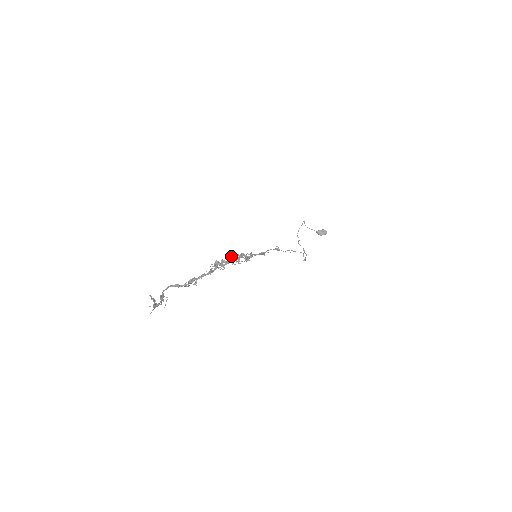
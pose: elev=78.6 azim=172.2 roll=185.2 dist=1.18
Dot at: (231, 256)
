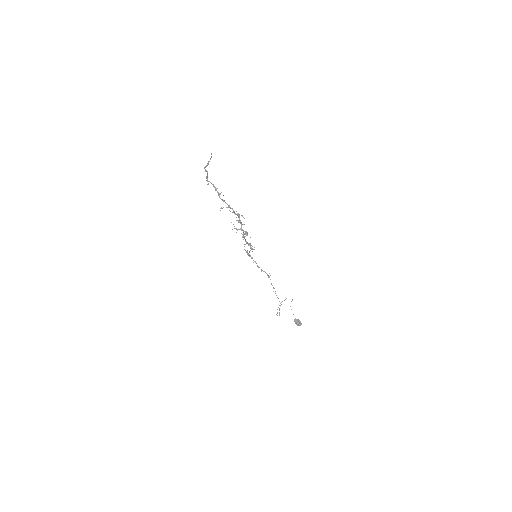
Dot at: (246, 231)
